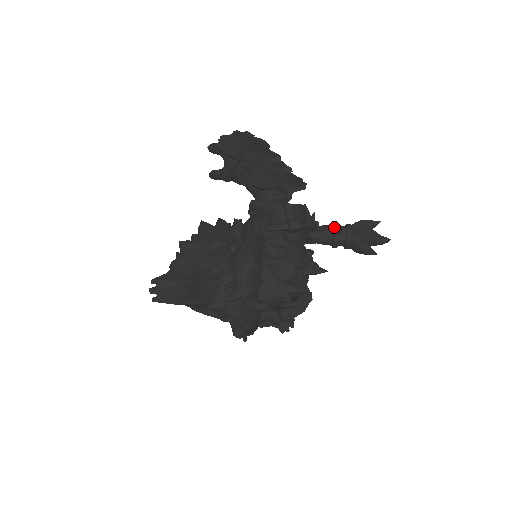
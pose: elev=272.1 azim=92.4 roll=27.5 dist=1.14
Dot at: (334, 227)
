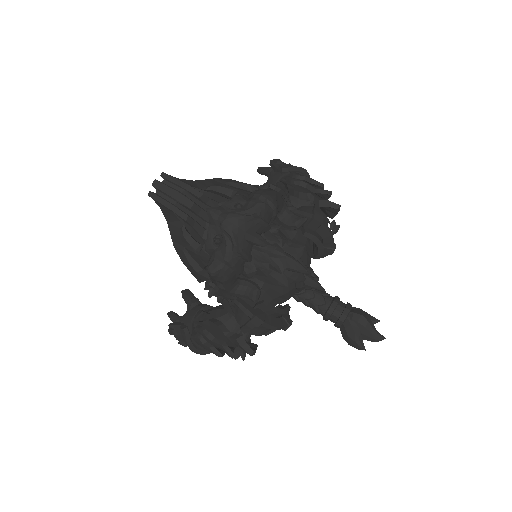
Dot at: (335, 296)
